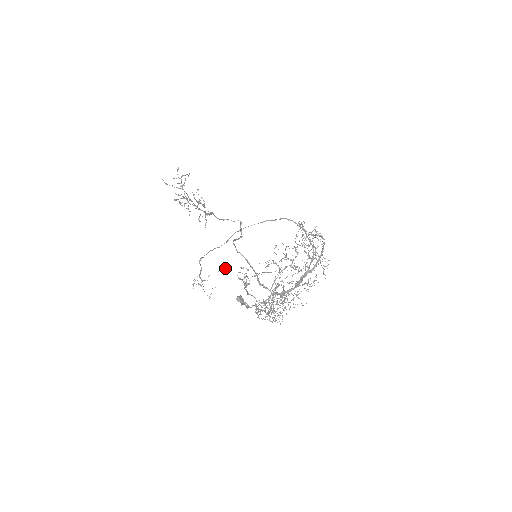
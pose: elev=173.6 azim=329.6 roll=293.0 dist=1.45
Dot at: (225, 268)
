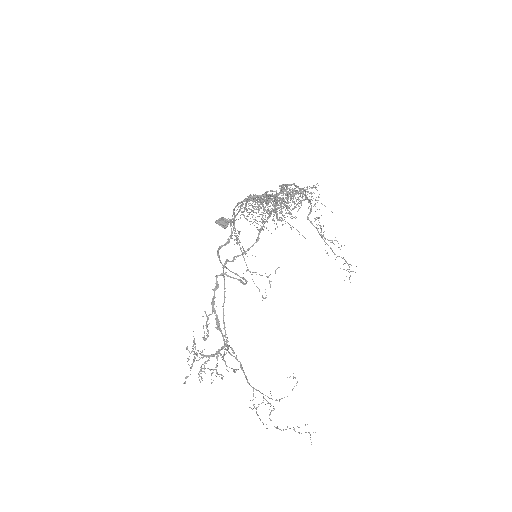
Dot at: occluded
